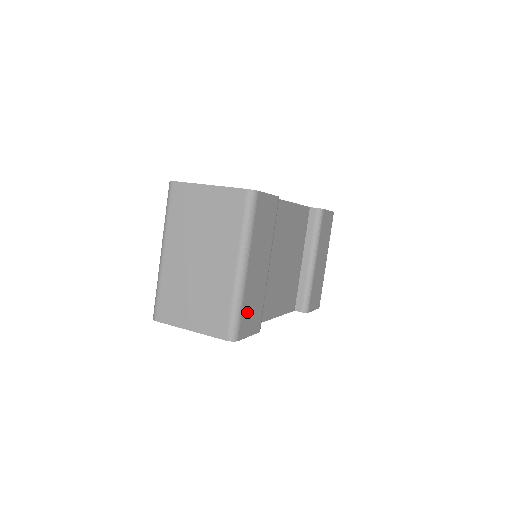
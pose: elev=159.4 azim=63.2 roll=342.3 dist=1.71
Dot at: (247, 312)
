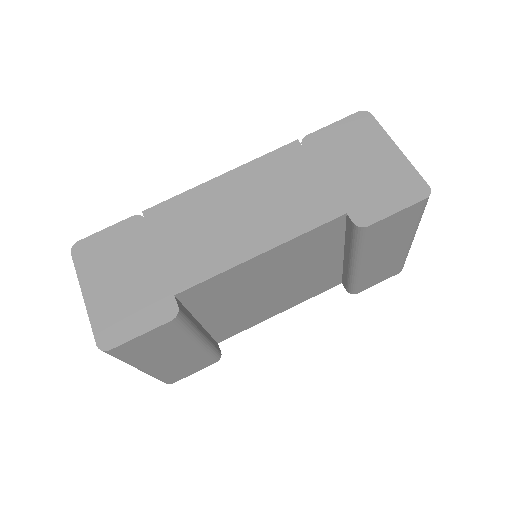
Dot at: (176, 373)
